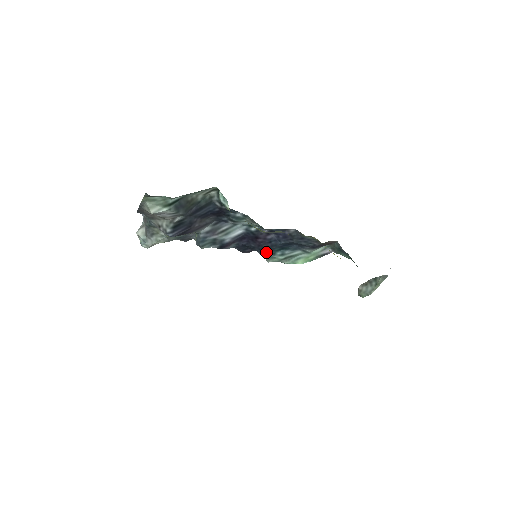
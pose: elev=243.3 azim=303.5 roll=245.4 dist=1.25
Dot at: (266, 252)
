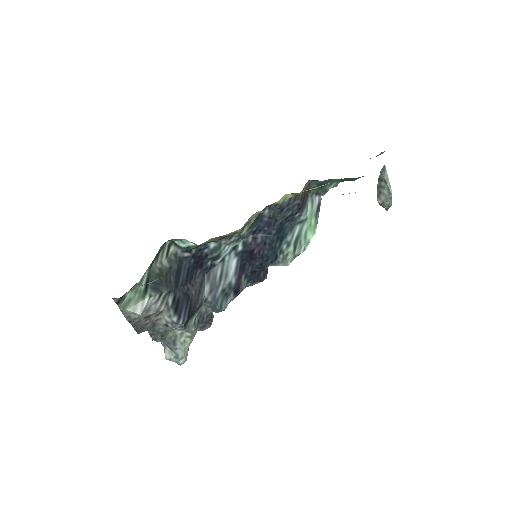
Dot at: (274, 257)
